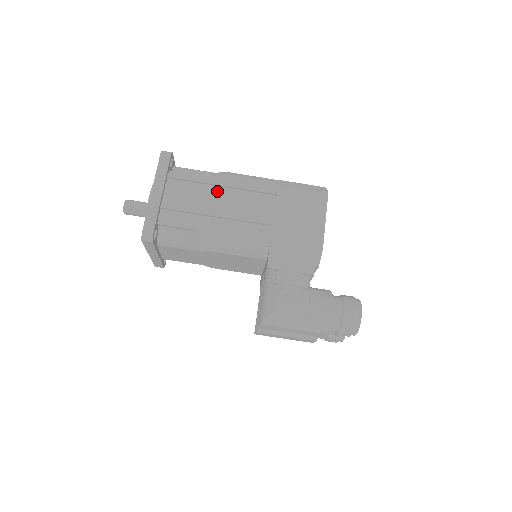
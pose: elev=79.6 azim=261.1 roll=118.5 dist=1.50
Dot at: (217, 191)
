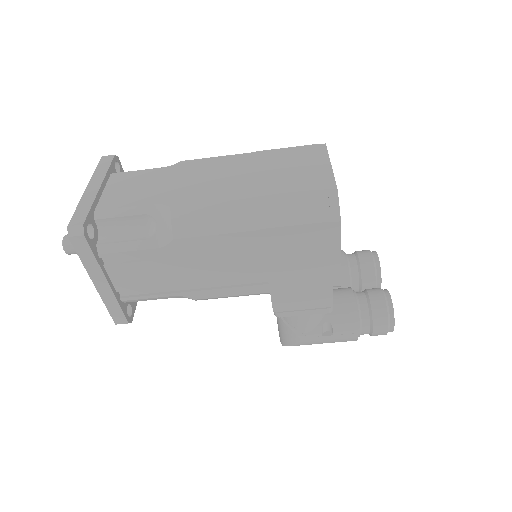
Dot at: (176, 254)
